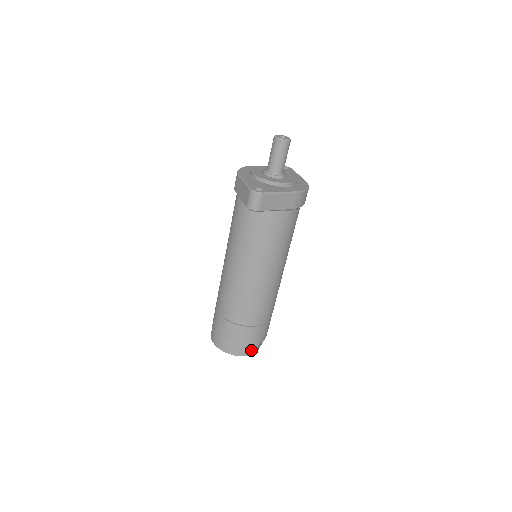
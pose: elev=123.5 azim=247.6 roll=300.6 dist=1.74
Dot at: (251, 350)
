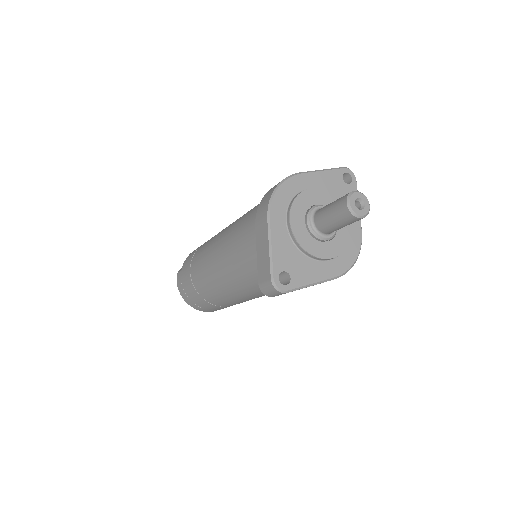
Dot at: (216, 310)
